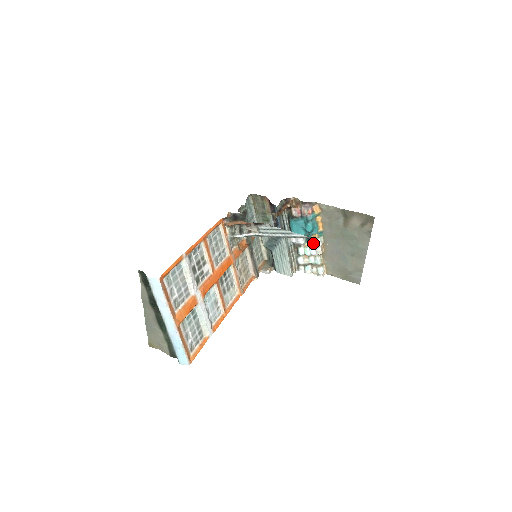
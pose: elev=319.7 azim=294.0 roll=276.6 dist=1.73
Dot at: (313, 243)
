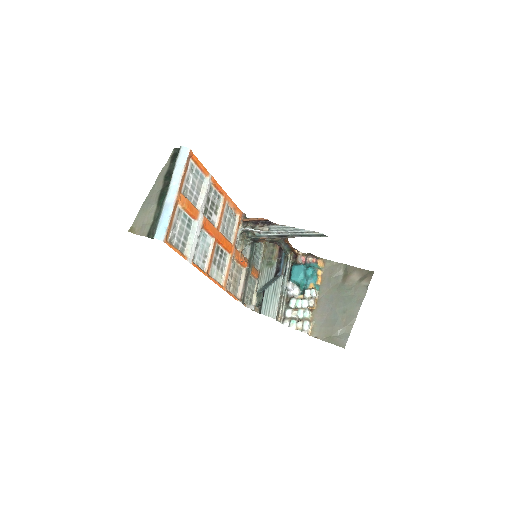
Dot at: (308, 293)
